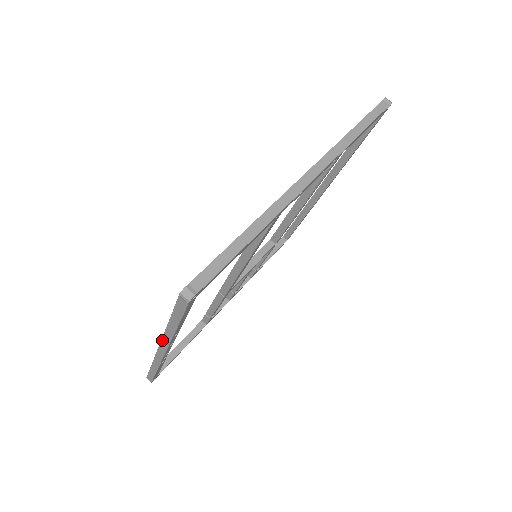
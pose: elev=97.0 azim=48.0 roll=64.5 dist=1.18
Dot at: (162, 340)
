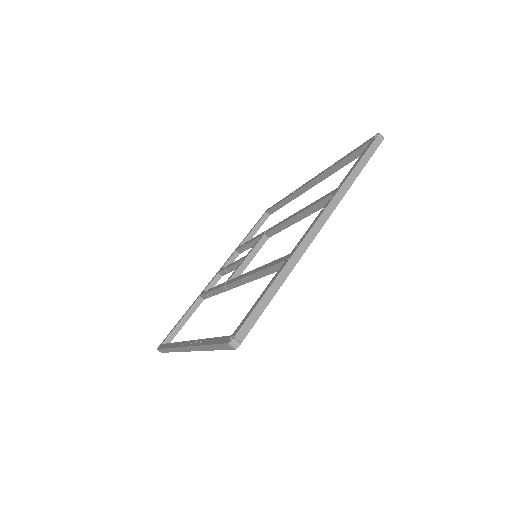
Dot at: (191, 347)
